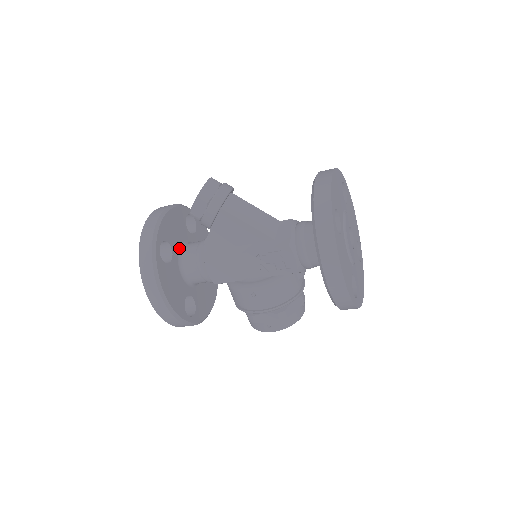
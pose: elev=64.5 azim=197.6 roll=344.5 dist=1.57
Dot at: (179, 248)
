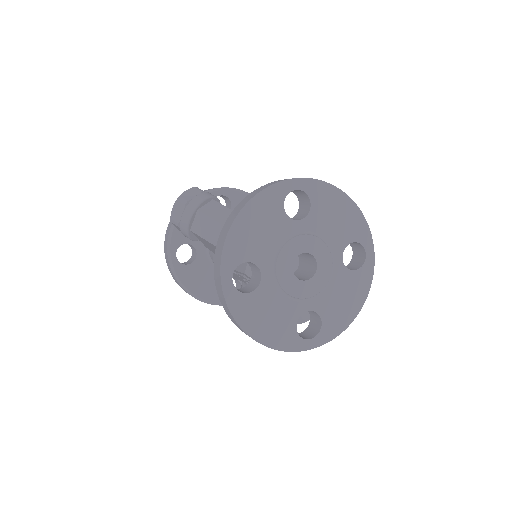
Dot at: occluded
